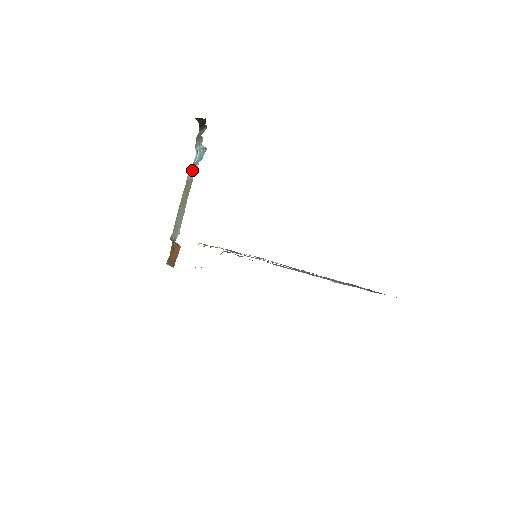
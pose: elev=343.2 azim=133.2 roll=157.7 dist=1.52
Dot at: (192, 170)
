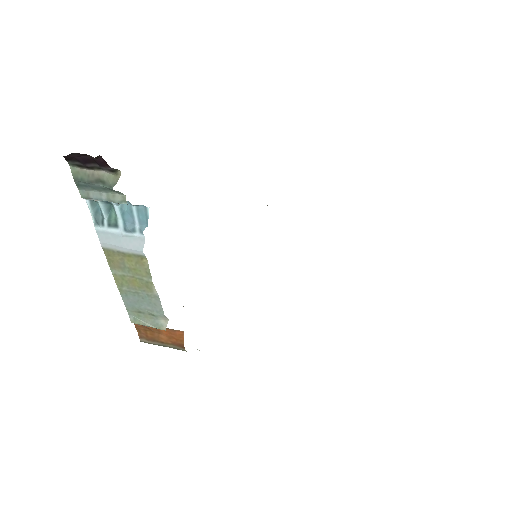
Dot at: (117, 238)
